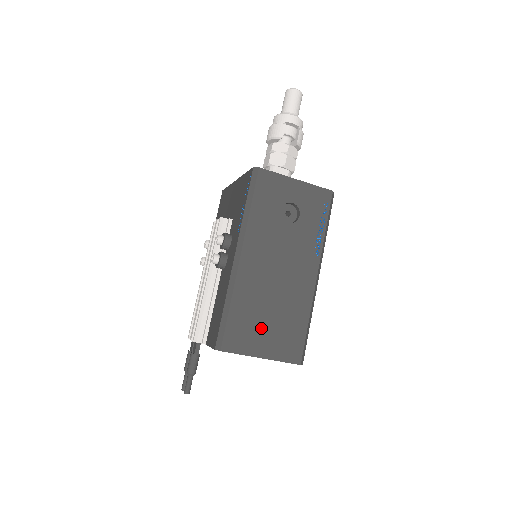
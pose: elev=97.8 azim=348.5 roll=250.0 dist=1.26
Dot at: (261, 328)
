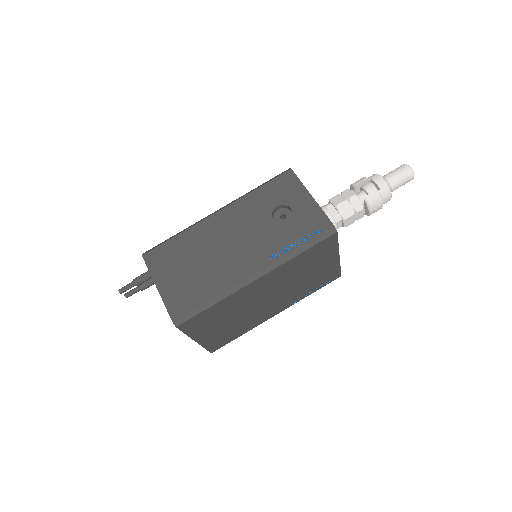
Dot at: (178, 268)
